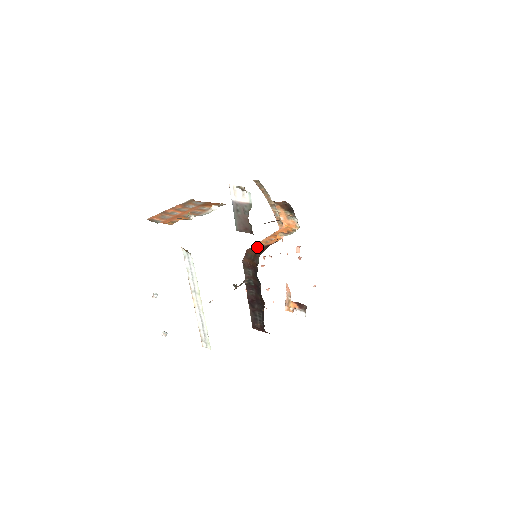
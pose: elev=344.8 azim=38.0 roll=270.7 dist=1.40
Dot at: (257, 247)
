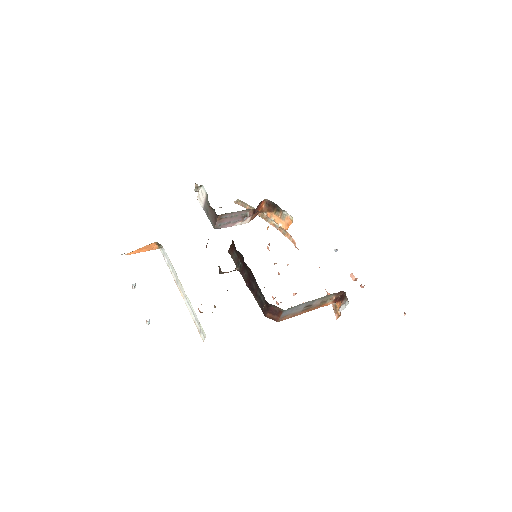
Dot at: occluded
